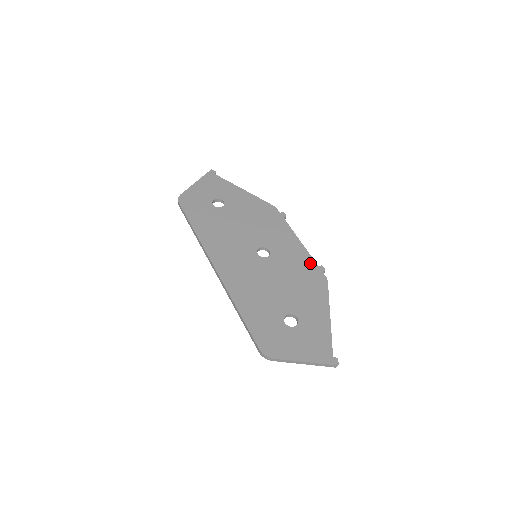
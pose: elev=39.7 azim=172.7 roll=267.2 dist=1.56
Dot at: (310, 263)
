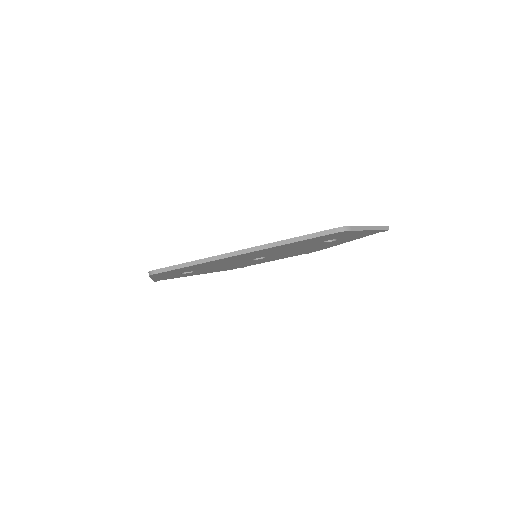
Dot at: occluded
